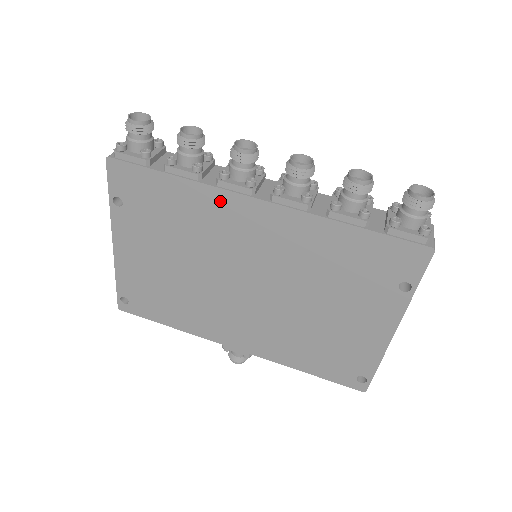
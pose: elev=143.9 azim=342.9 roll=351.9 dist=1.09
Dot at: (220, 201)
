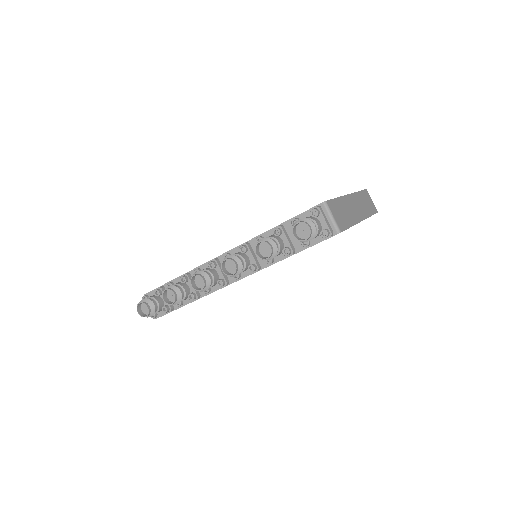
Dot at: occluded
